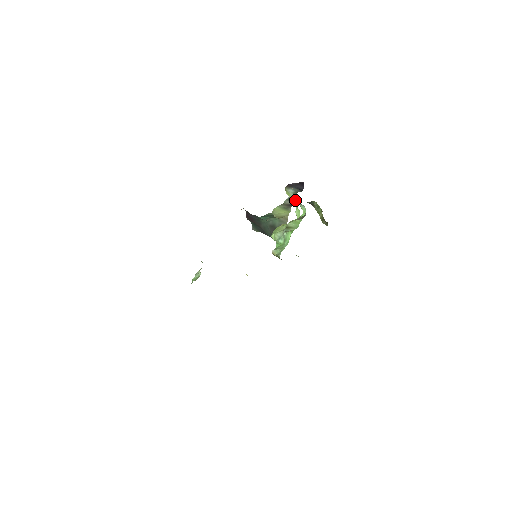
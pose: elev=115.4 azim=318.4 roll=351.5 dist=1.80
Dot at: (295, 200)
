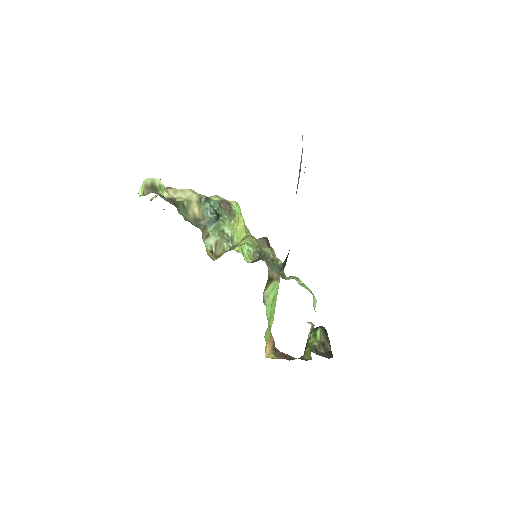
Dot at: occluded
